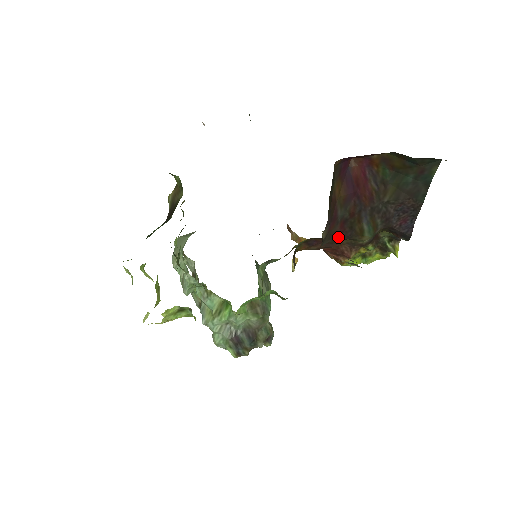
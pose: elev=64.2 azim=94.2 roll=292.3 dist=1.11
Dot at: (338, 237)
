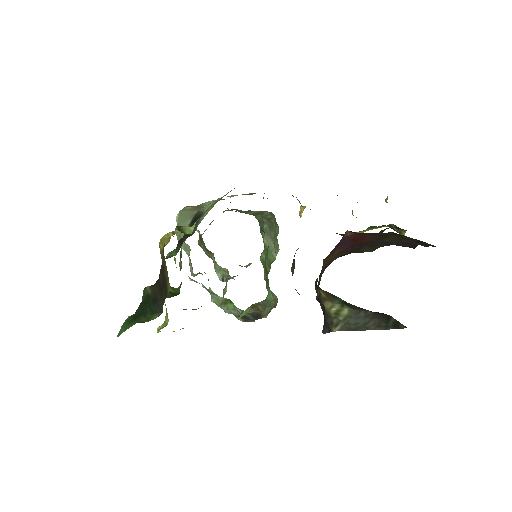
Dot at: occluded
